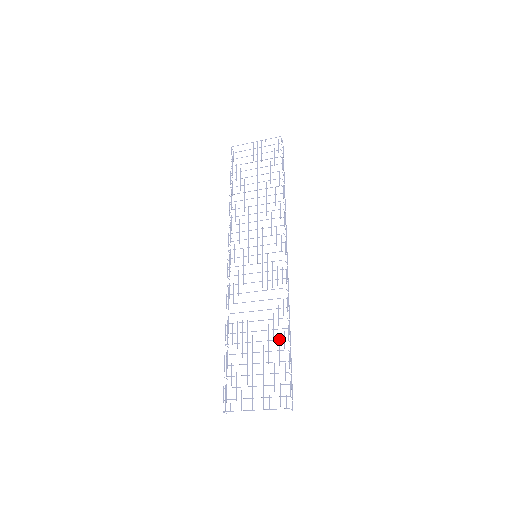
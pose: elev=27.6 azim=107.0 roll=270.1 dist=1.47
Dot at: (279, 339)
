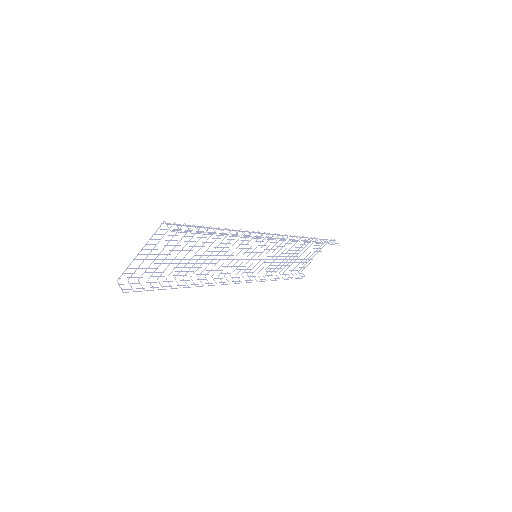
Dot at: occluded
